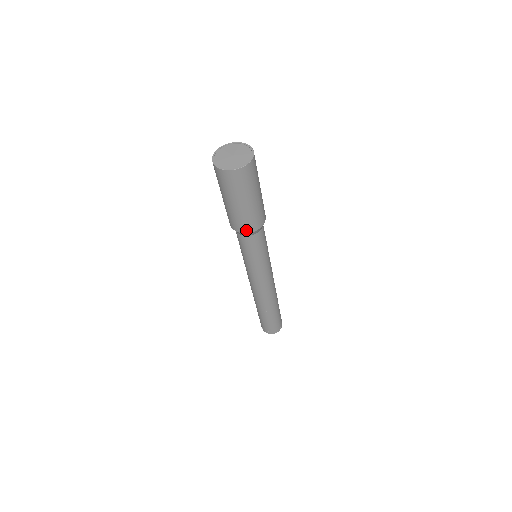
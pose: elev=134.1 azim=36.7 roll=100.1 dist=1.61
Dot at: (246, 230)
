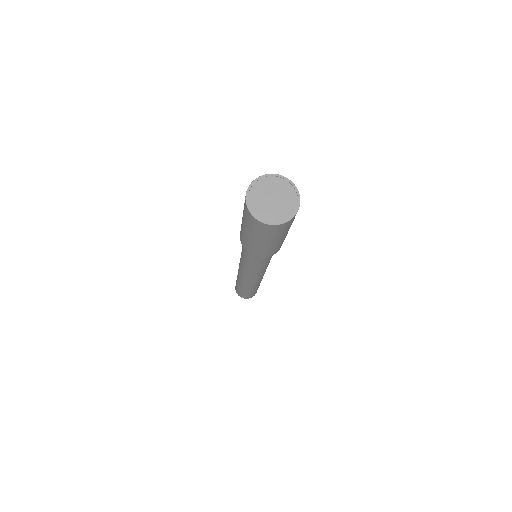
Dot at: (275, 252)
